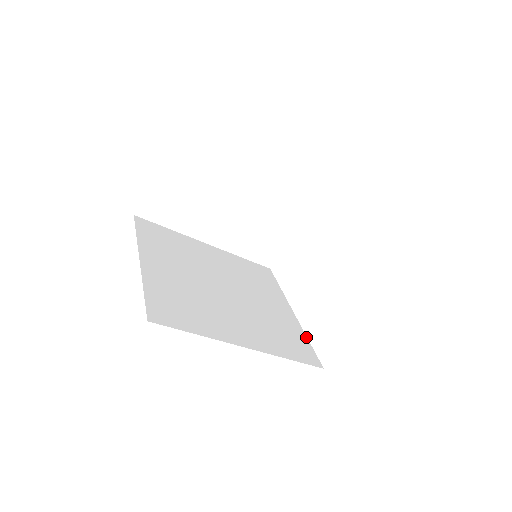
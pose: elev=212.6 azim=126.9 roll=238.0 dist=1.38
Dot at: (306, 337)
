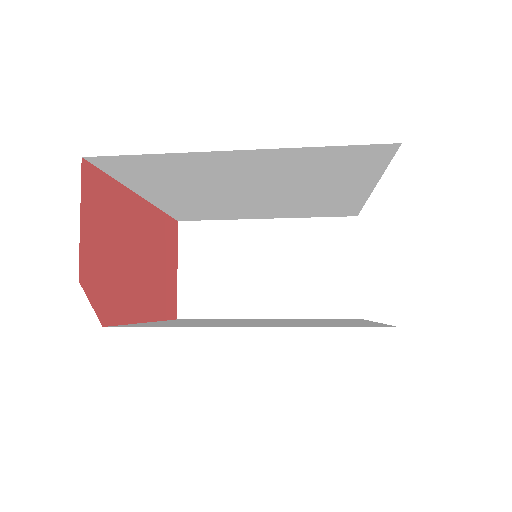
Dot at: occluded
